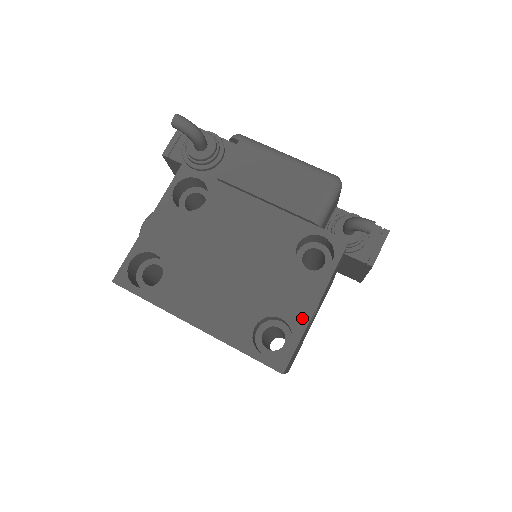
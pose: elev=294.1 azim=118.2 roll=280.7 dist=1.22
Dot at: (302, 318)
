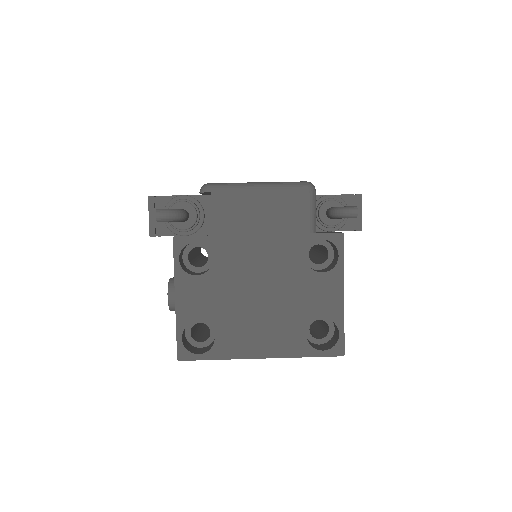
Dot at: (338, 310)
